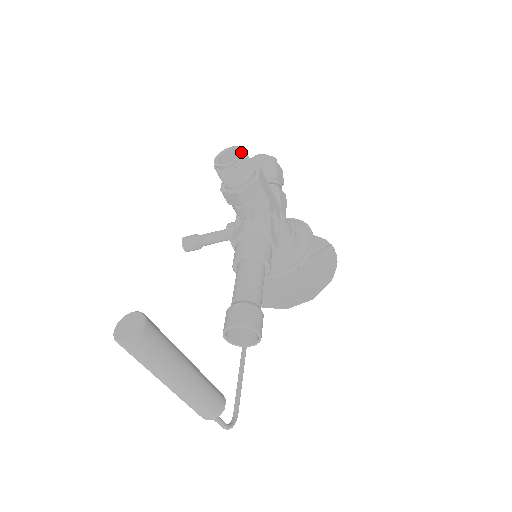
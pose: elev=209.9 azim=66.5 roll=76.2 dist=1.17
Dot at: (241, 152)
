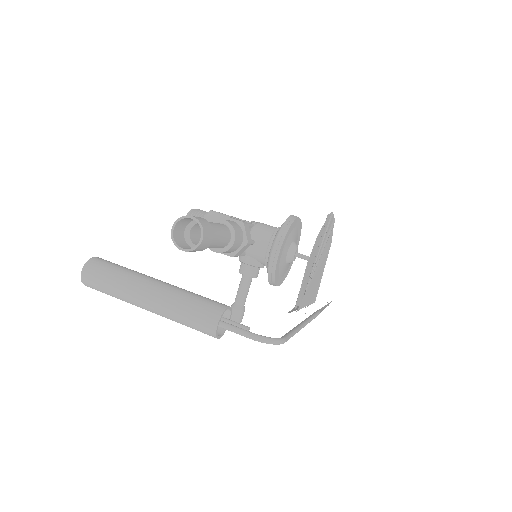
Dot at: occluded
